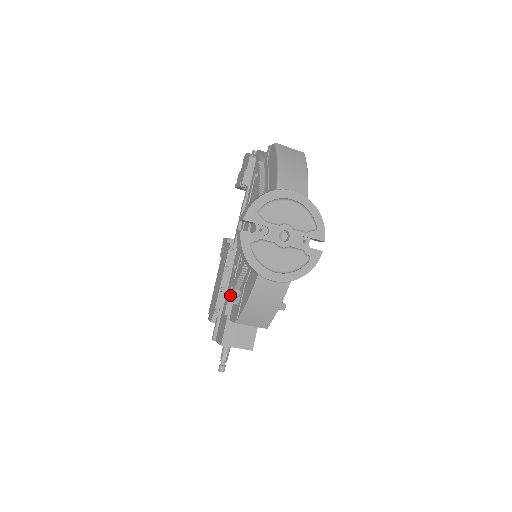
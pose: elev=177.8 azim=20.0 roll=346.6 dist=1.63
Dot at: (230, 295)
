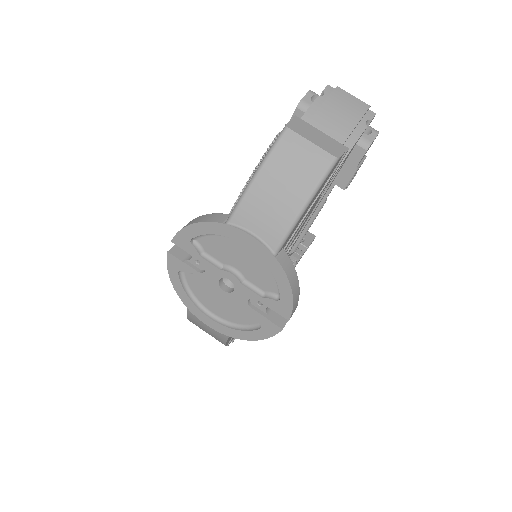
Dot at: occluded
